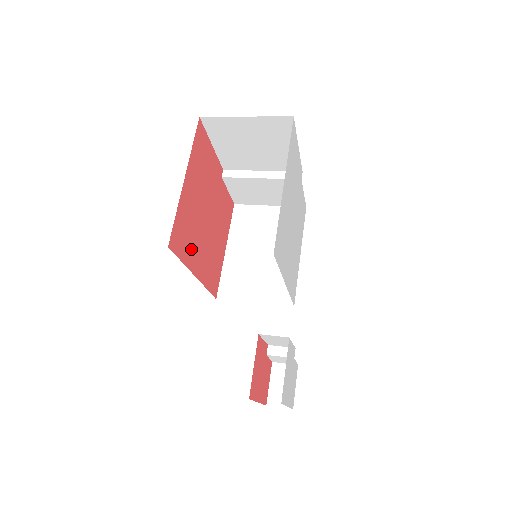
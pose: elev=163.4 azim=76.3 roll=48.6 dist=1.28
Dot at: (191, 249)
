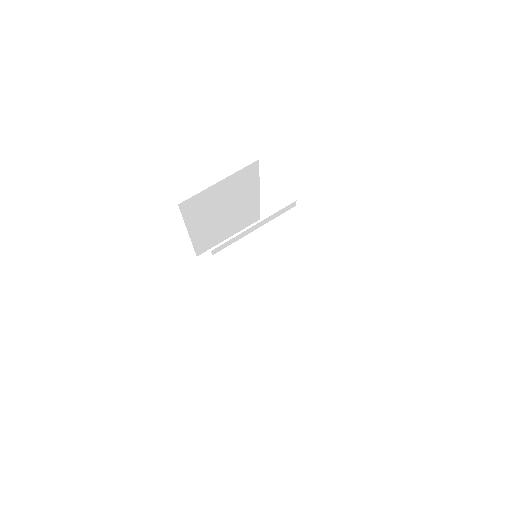
Dot at: occluded
